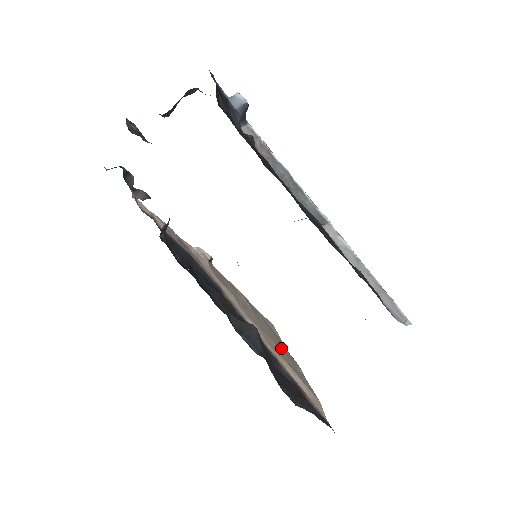
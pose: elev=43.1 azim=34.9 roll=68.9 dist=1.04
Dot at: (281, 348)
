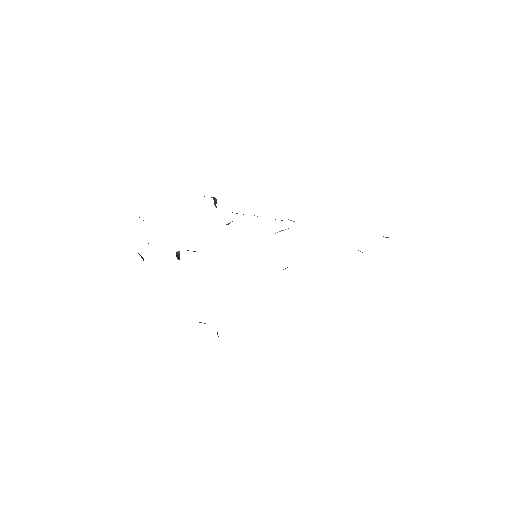
Dot at: occluded
